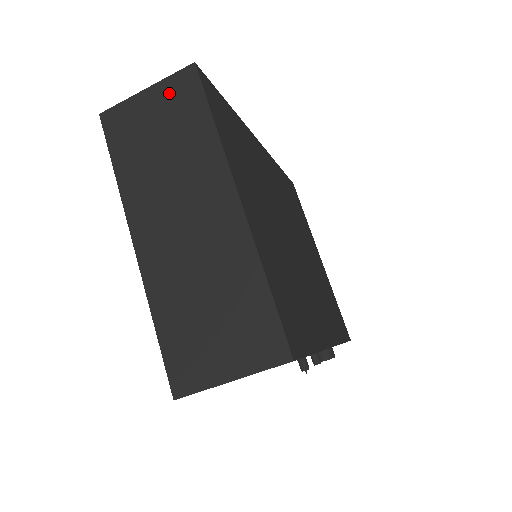
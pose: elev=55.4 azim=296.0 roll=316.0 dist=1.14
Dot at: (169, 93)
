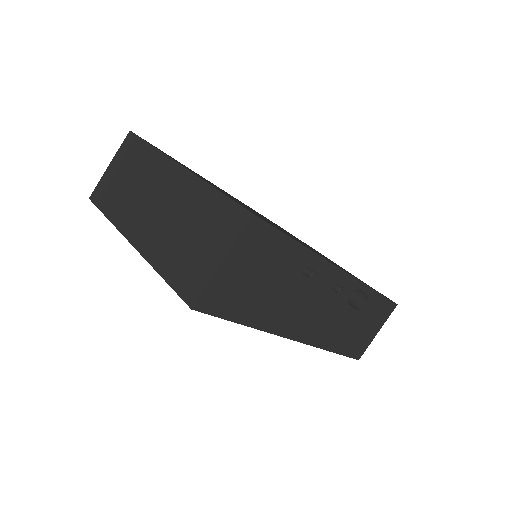
Dot at: (122, 155)
